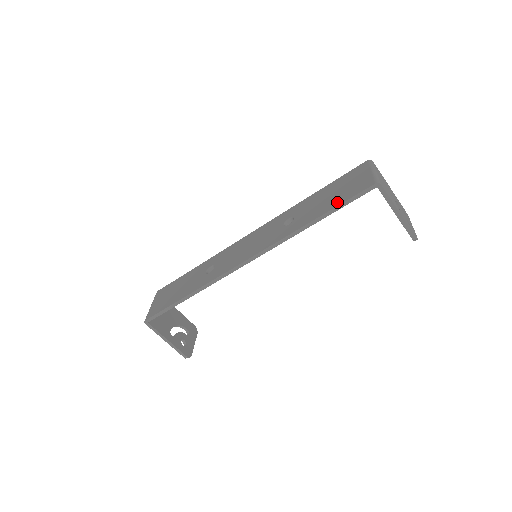
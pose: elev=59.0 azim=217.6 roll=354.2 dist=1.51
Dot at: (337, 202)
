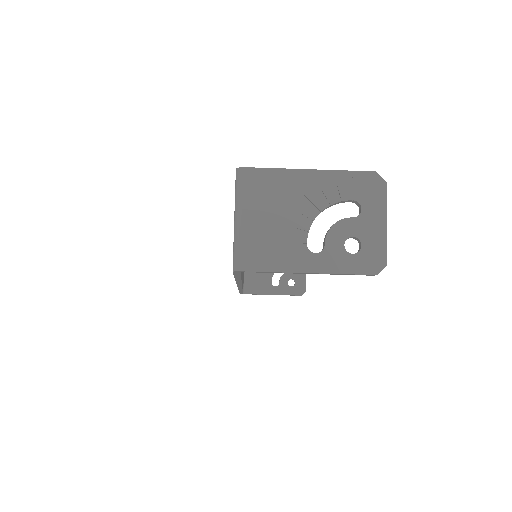
Dot at: occluded
